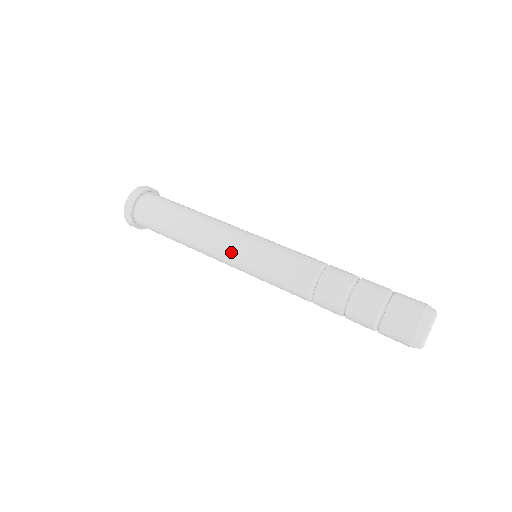
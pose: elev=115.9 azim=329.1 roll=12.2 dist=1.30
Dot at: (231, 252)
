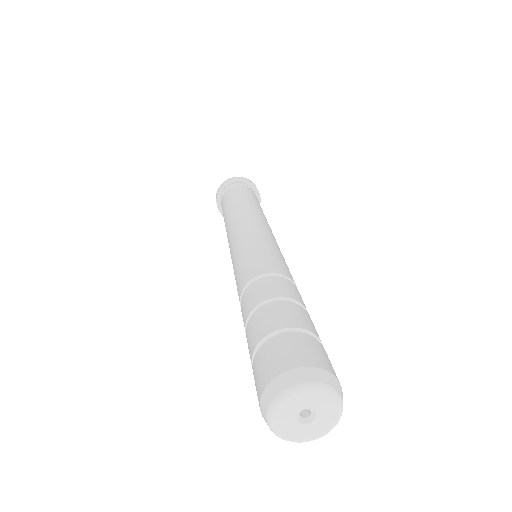
Dot at: (237, 232)
